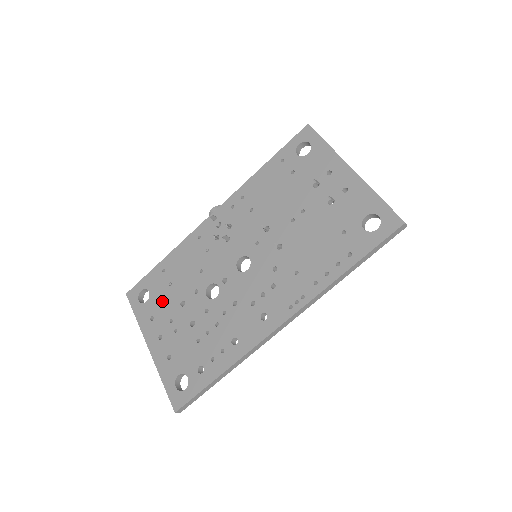
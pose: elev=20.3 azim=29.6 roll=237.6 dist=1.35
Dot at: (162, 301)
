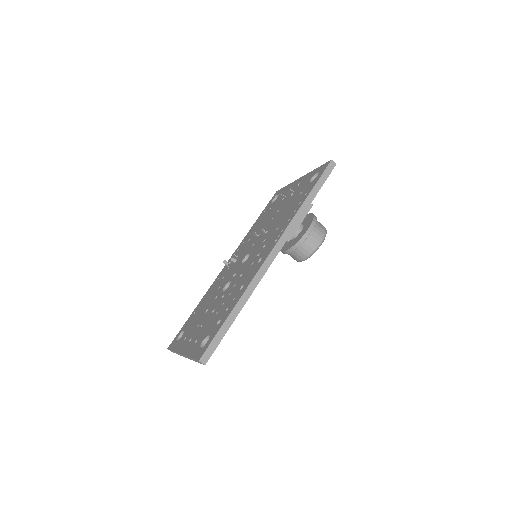
Dot at: (192, 325)
